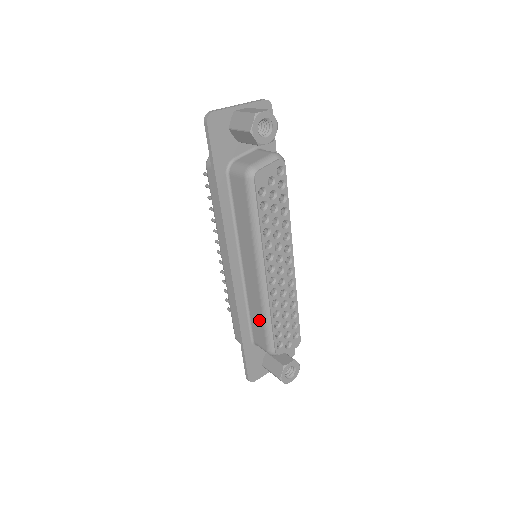
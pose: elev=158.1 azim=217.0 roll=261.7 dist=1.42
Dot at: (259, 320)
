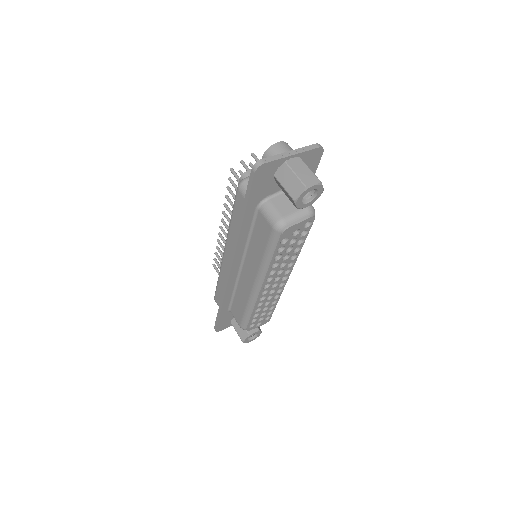
Dot at: (241, 307)
